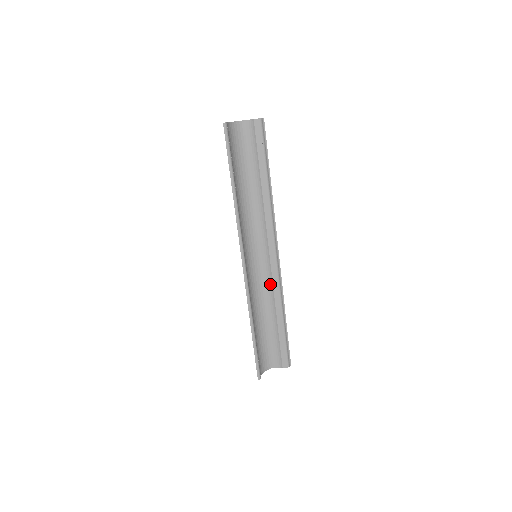
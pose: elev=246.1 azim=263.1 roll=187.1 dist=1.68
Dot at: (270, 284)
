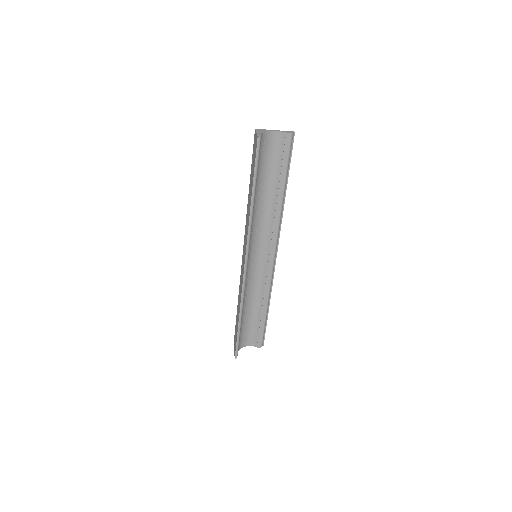
Dot at: (262, 280)
